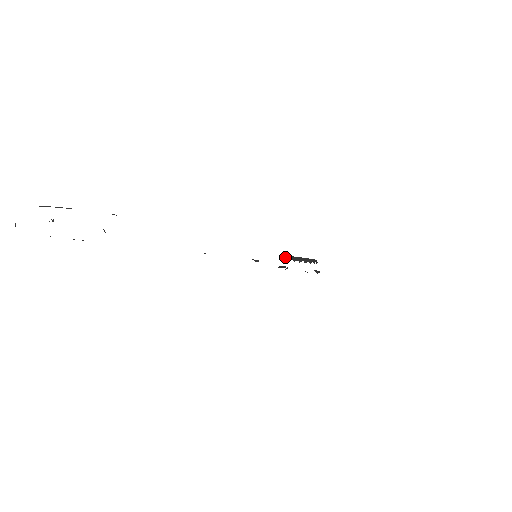
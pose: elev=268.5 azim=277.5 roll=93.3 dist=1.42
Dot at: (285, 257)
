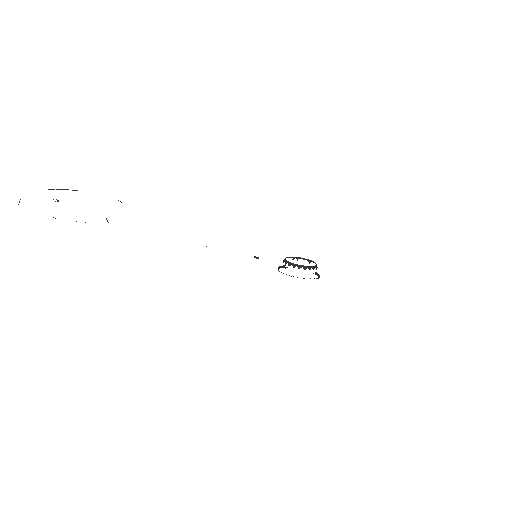
Dot at: (285, 258)
